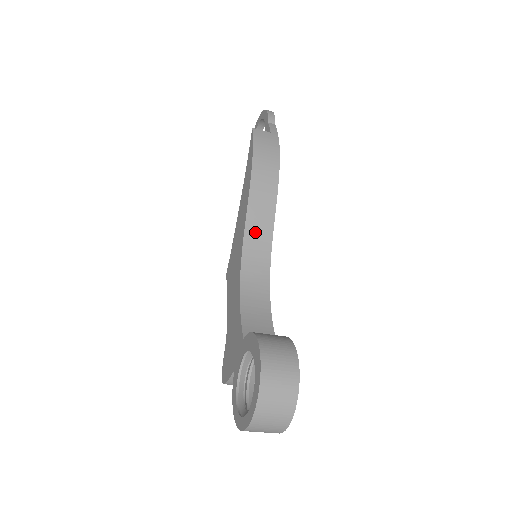
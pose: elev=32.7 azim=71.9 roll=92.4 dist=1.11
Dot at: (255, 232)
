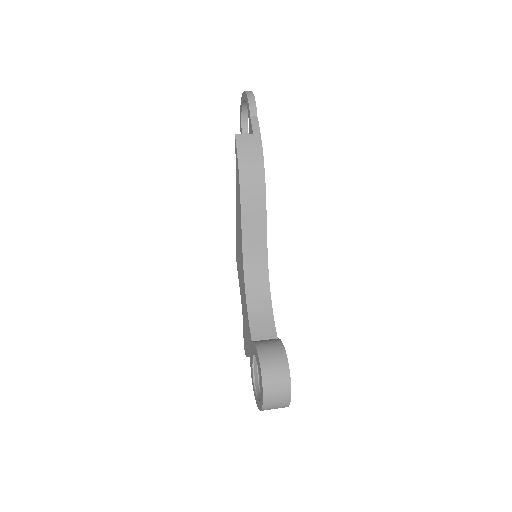
Dot at: (251, 241)
